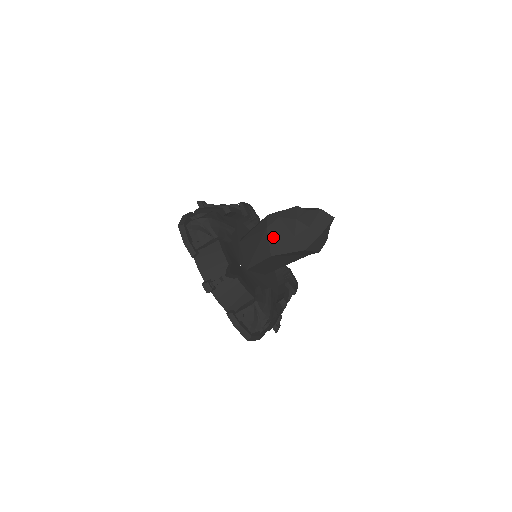
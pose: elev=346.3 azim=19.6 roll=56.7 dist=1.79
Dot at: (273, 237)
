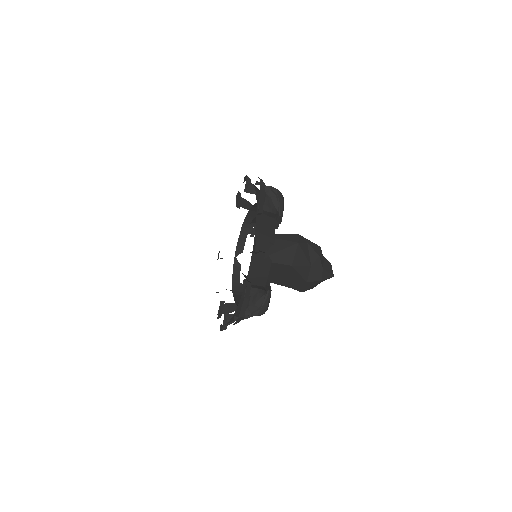
Dot at: (299, 253)
